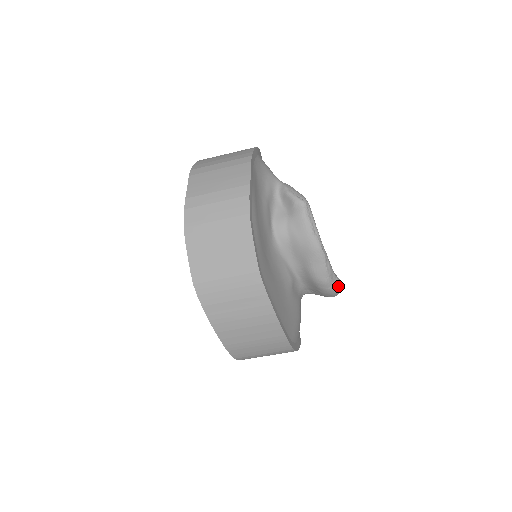
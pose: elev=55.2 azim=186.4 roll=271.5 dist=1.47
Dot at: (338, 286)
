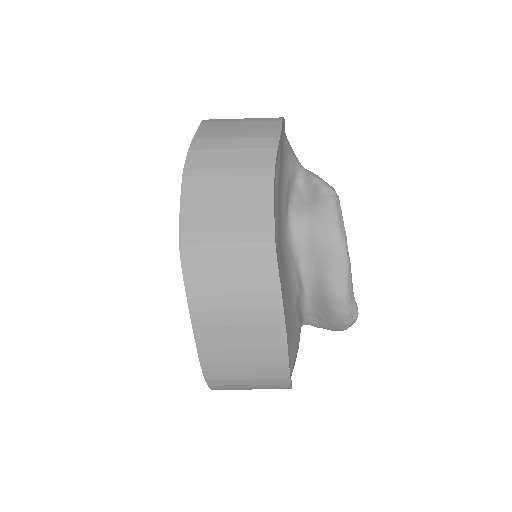
Dot at: (354, 312)
